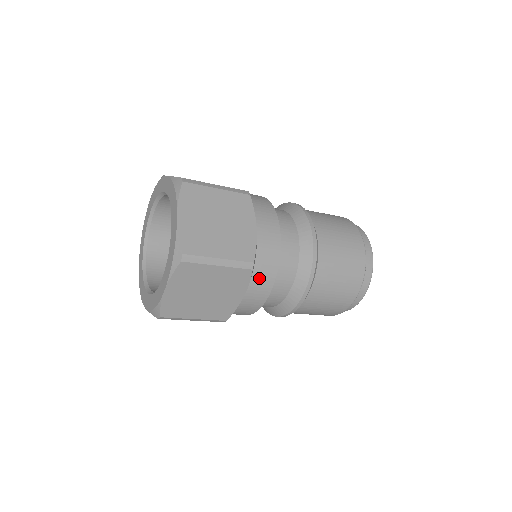
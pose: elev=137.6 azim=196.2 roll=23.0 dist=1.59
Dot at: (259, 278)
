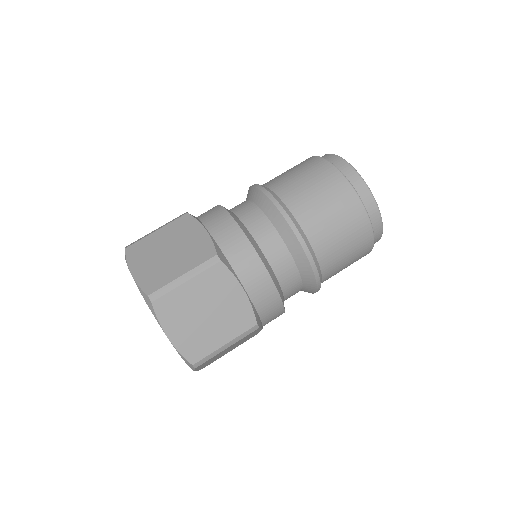
Dot at: (241, 264)
